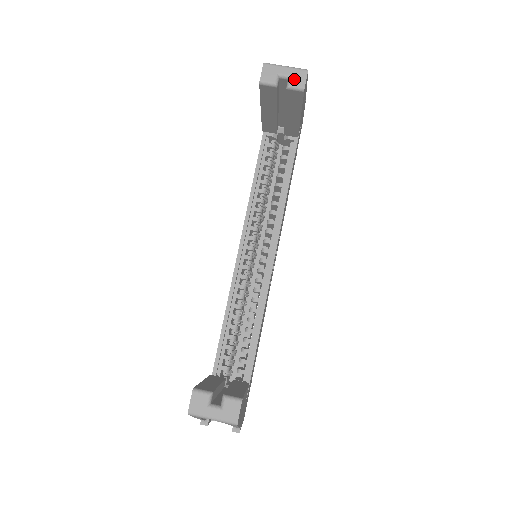
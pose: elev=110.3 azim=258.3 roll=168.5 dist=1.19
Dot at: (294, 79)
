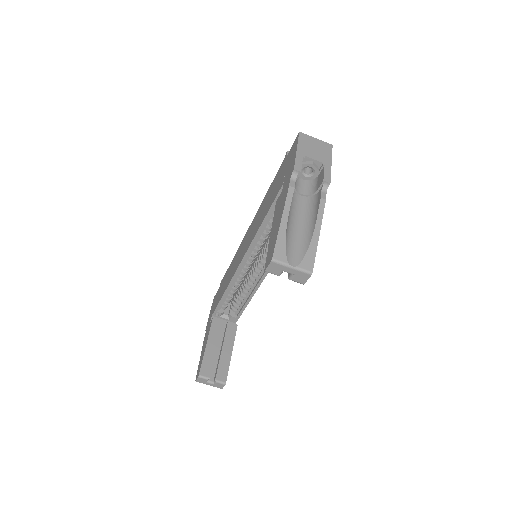
Dot at: (296, 277)
